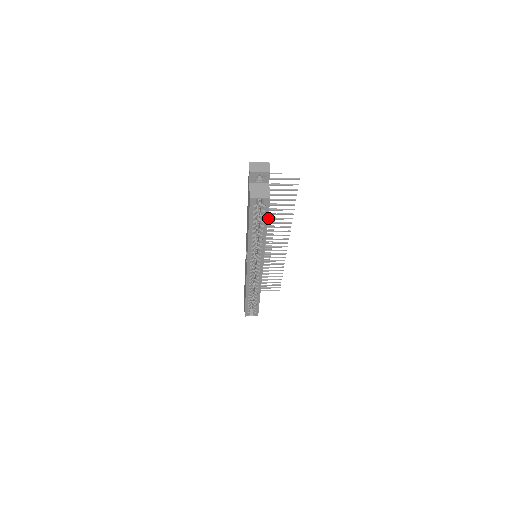
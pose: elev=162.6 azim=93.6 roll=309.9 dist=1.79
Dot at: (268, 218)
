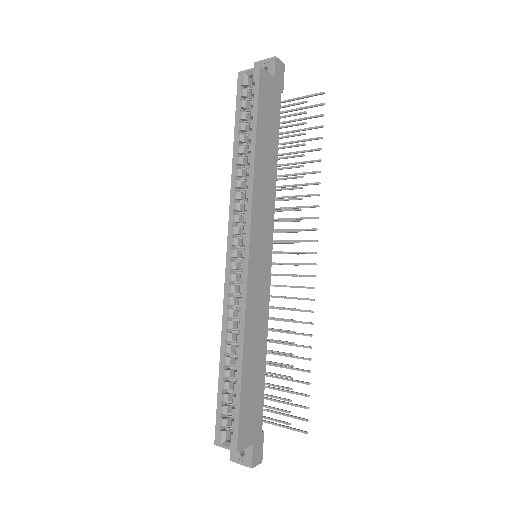
Dot at: (286, 185)
